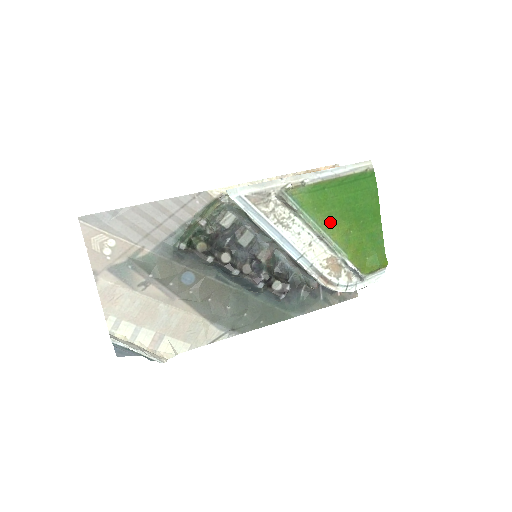
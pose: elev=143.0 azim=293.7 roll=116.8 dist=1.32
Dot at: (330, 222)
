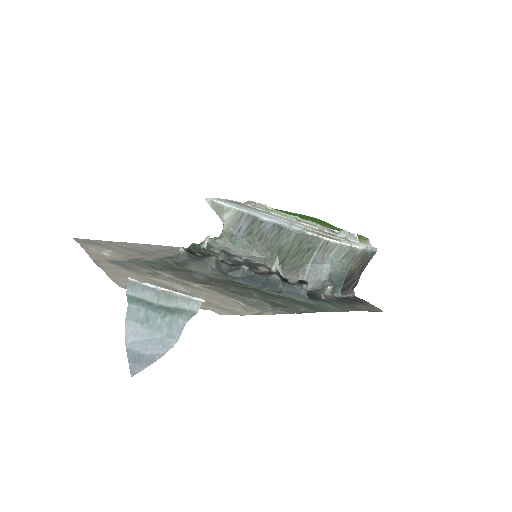
Dot at: occluded
